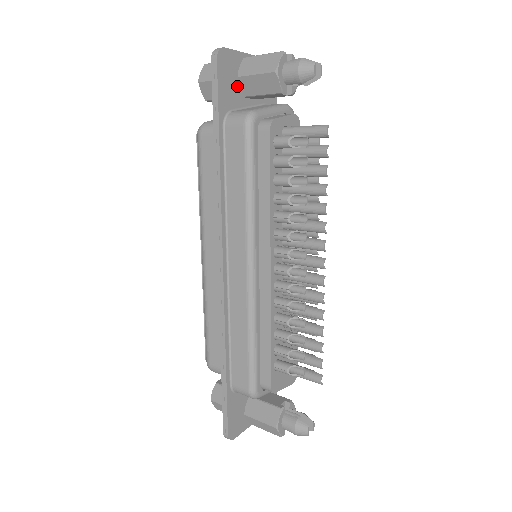
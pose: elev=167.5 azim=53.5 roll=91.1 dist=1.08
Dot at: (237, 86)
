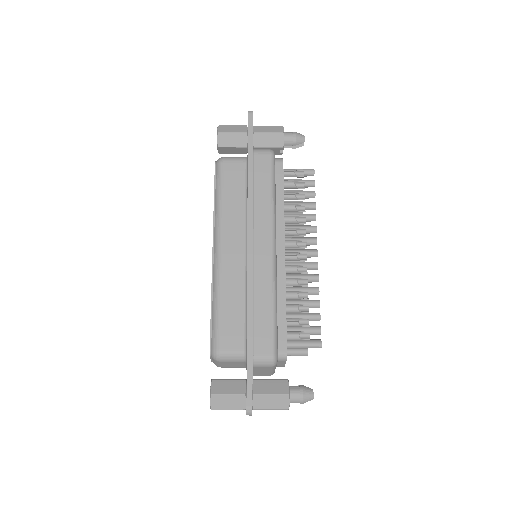
Dot at: occluded
